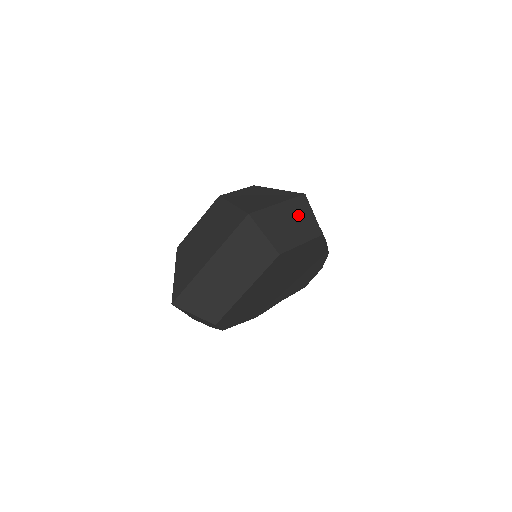
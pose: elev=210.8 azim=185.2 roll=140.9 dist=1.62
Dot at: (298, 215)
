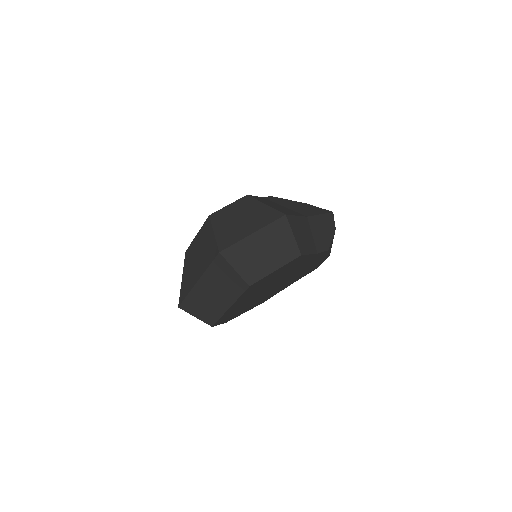
Dot at: (274, 241)
